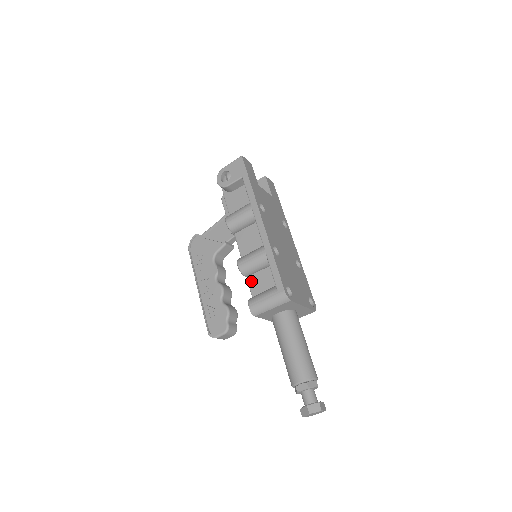
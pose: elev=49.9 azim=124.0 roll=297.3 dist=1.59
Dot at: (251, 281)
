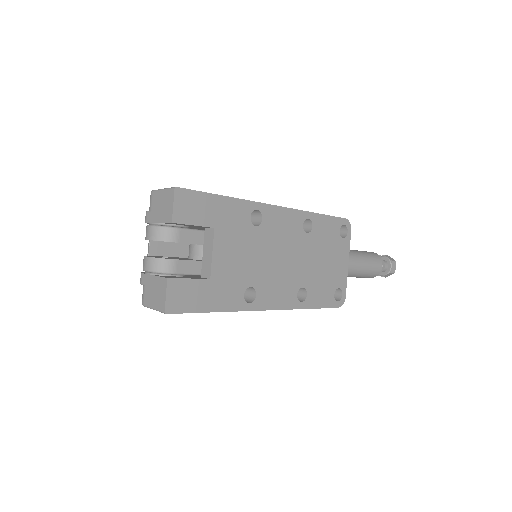
Dot at: occluded
